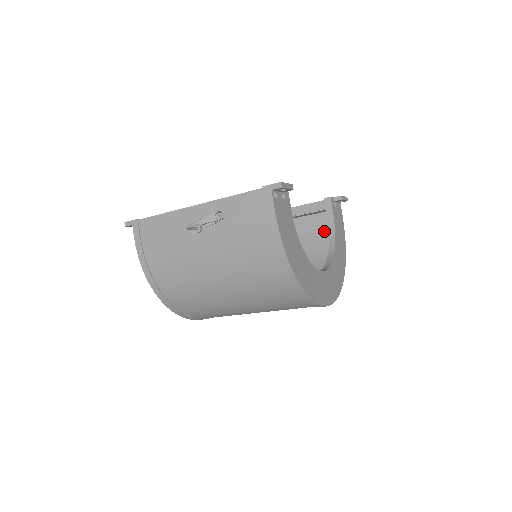
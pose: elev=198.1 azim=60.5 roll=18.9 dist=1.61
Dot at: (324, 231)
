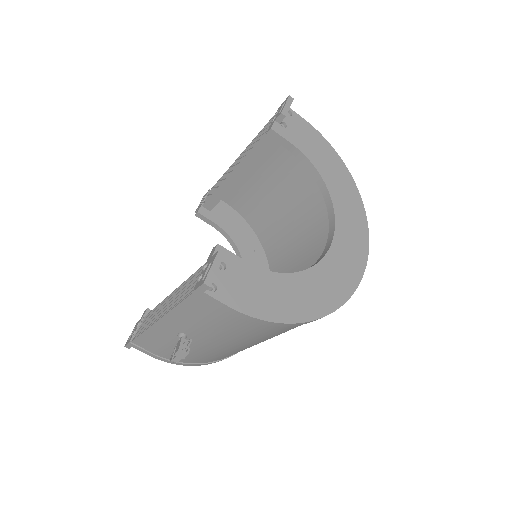
Dot at: occluded
